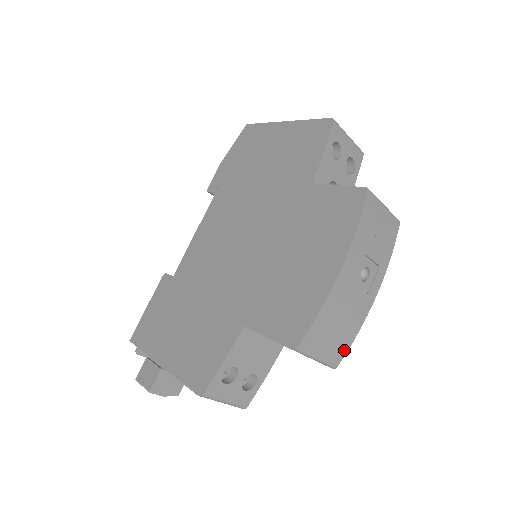
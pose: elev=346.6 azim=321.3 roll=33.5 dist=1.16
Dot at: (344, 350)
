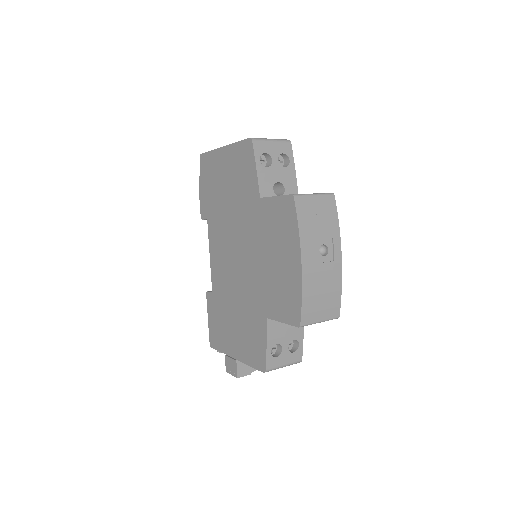
Dot at: (338, 304)
